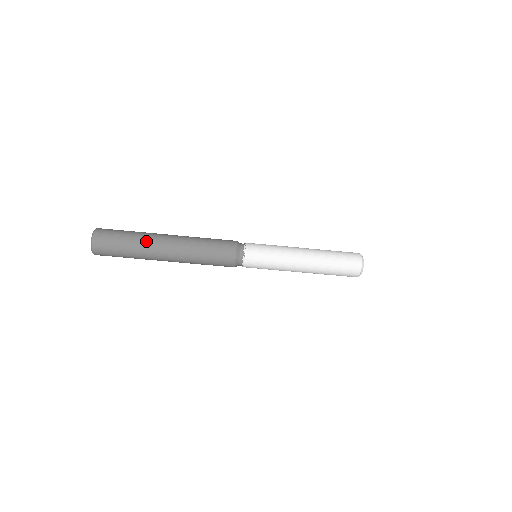
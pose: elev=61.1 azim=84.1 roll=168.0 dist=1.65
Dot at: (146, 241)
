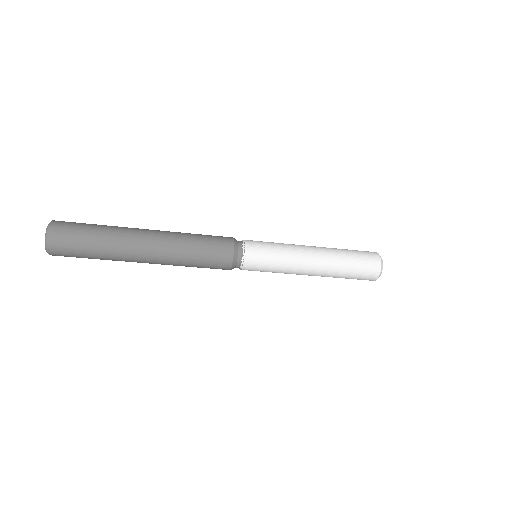
Dot at: (118, 260)
